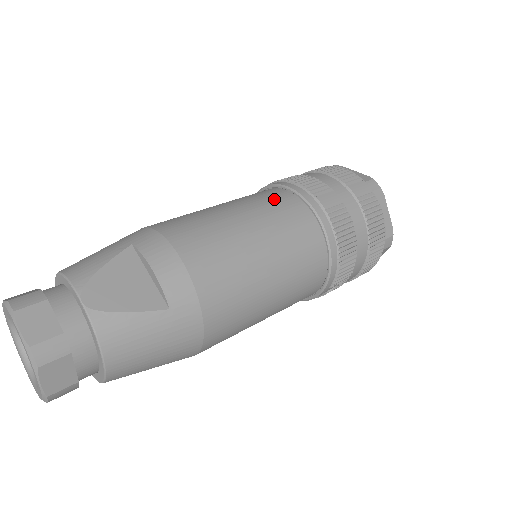
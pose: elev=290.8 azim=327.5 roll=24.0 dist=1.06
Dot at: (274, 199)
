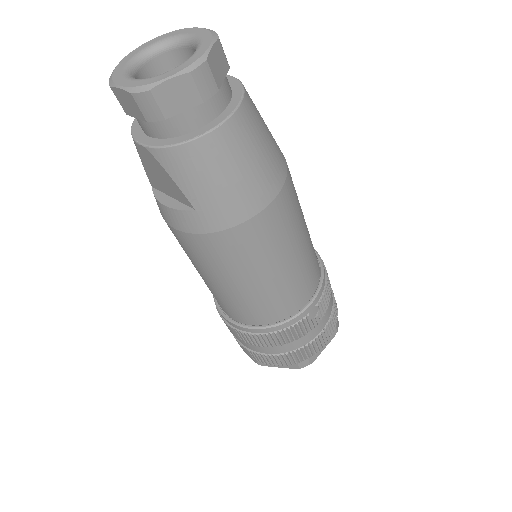
Dot at: occluded
